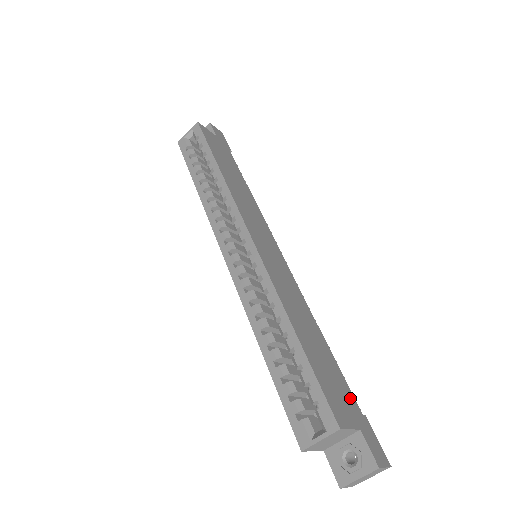
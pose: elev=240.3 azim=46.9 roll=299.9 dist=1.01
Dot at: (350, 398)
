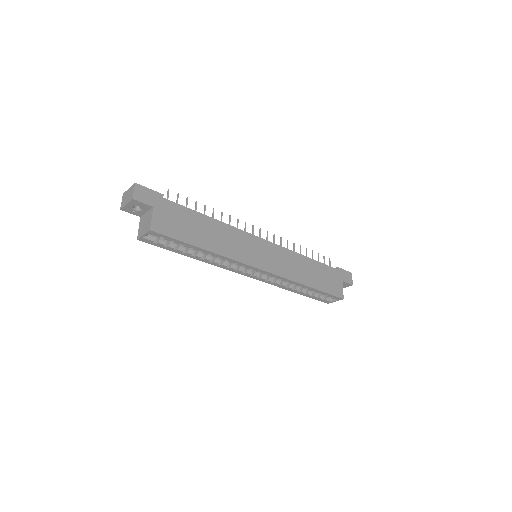
Dot at: (333, 272)
